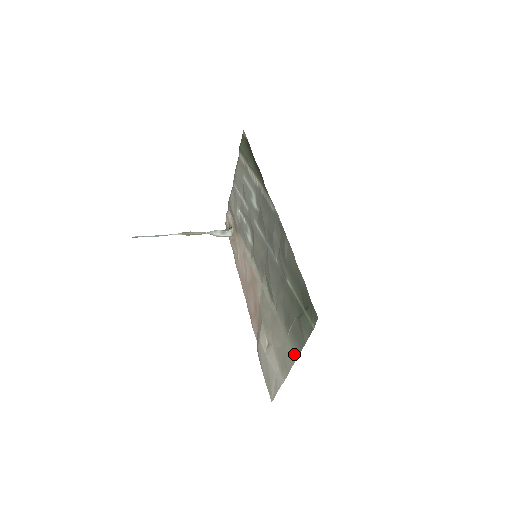
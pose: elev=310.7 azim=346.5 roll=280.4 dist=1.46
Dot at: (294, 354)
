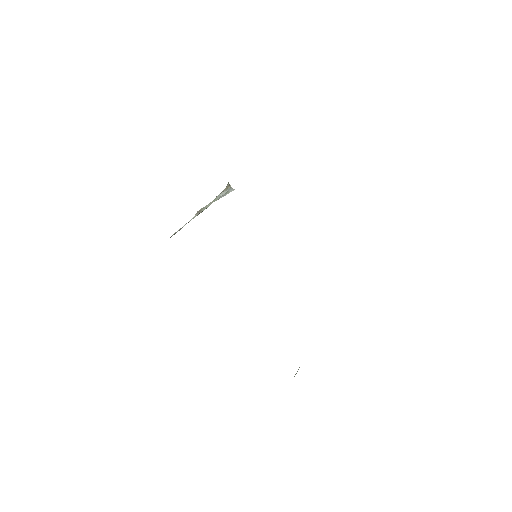
Dot at: occluded
